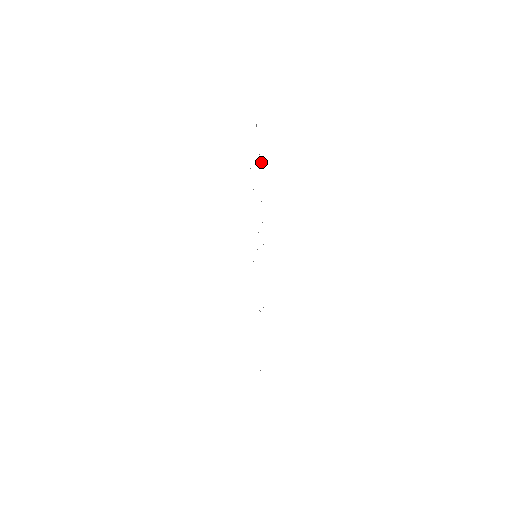
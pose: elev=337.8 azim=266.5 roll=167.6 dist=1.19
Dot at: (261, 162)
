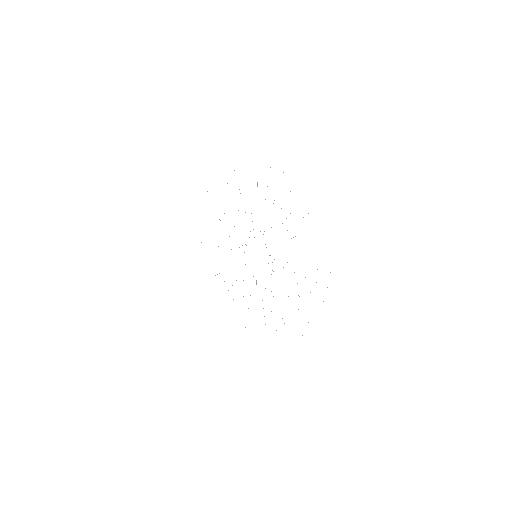
Dot at: occluded
